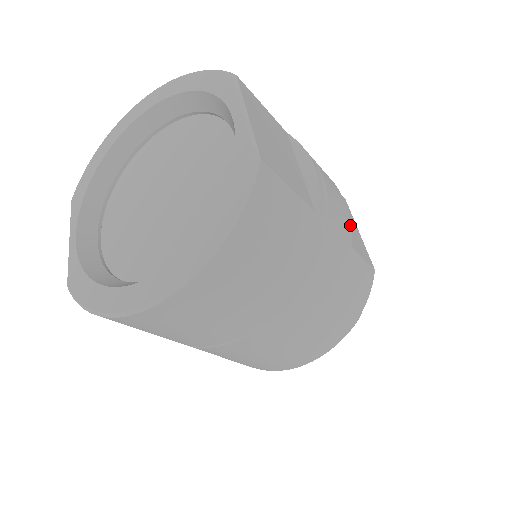
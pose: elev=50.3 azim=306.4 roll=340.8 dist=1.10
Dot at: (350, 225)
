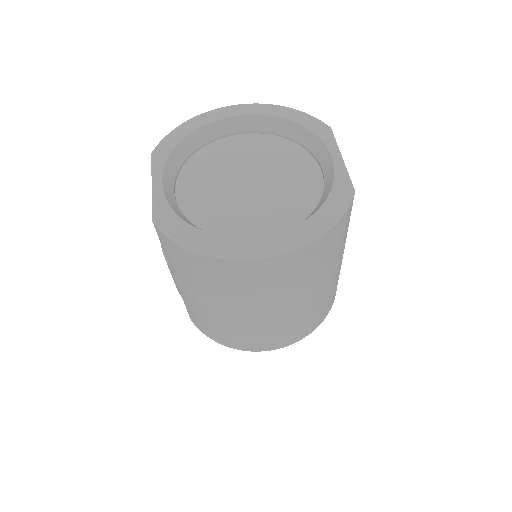
Dot at: occluded
